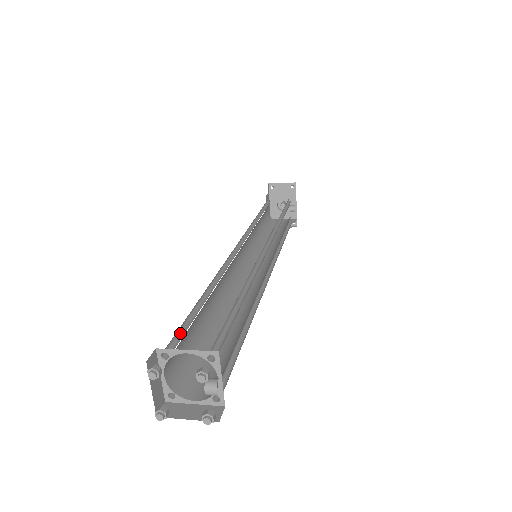
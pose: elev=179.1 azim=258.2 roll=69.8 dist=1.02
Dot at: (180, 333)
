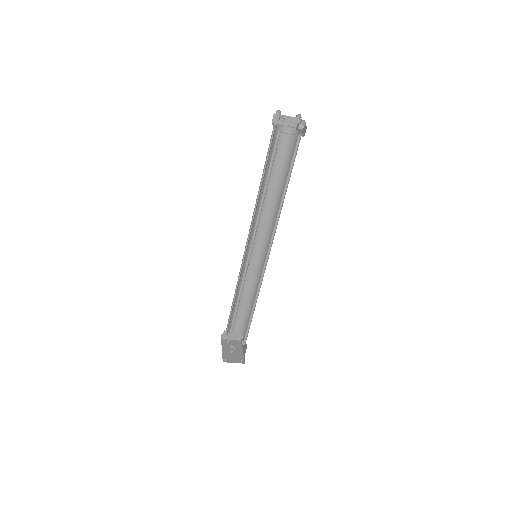
Dot at: (270, 146)
